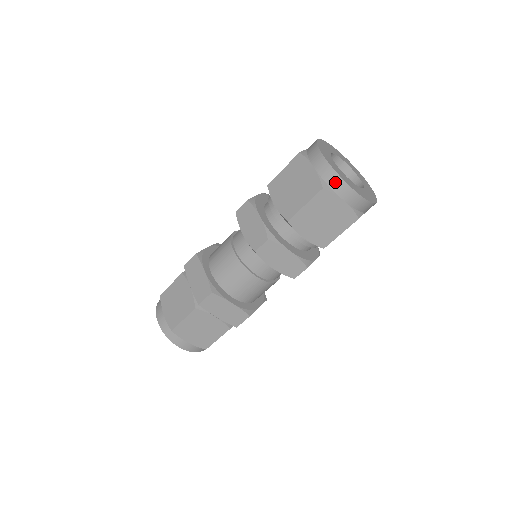
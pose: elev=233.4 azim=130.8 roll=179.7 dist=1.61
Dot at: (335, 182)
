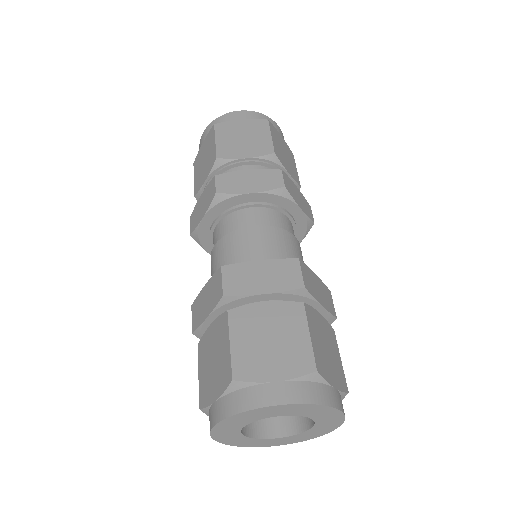
Dot at: (220, 121)
